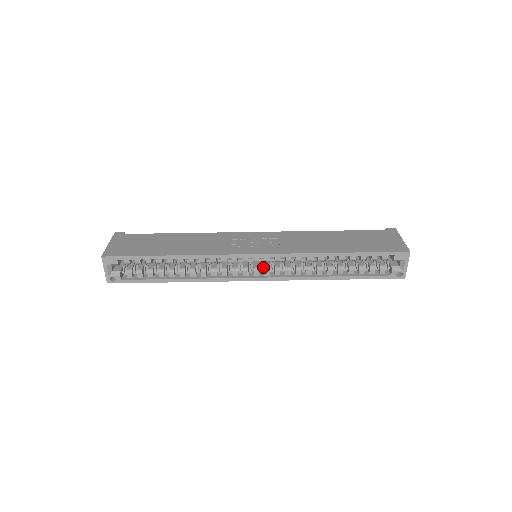
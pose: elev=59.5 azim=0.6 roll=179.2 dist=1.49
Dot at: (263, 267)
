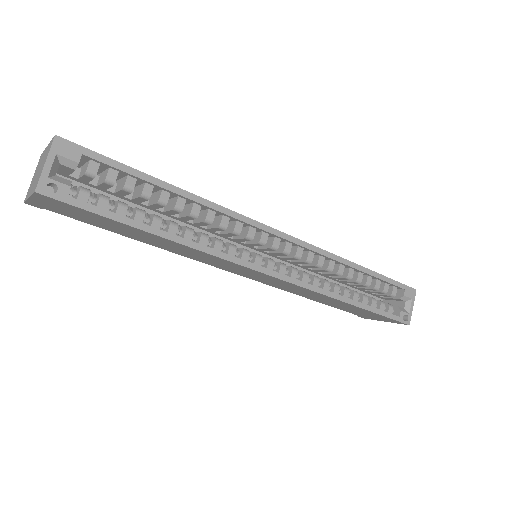
Dot at: (275, 263)
